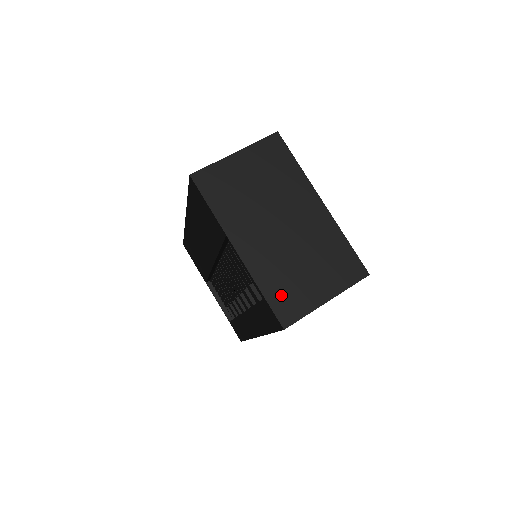
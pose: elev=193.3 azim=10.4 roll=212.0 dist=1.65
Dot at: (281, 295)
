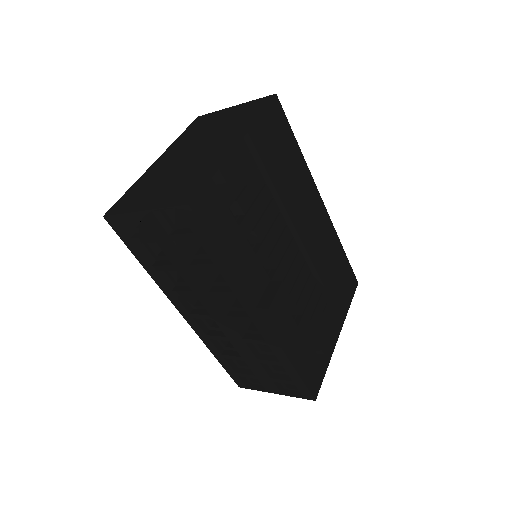
Dot at: (133, 194)
